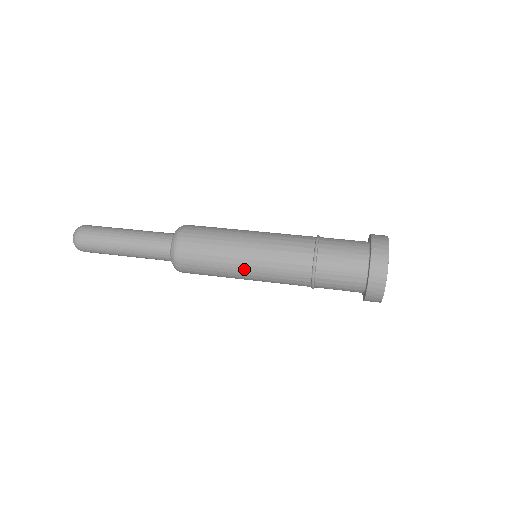
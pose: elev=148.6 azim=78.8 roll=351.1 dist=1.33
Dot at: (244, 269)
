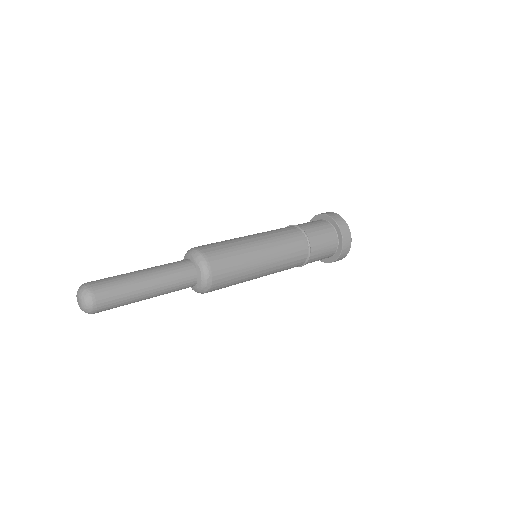
Dot at: (259, 244)
